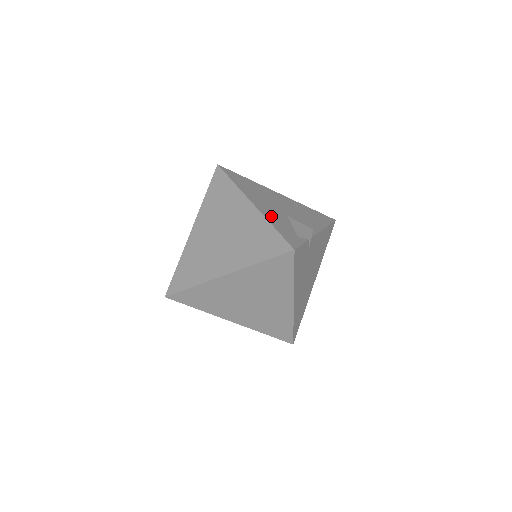
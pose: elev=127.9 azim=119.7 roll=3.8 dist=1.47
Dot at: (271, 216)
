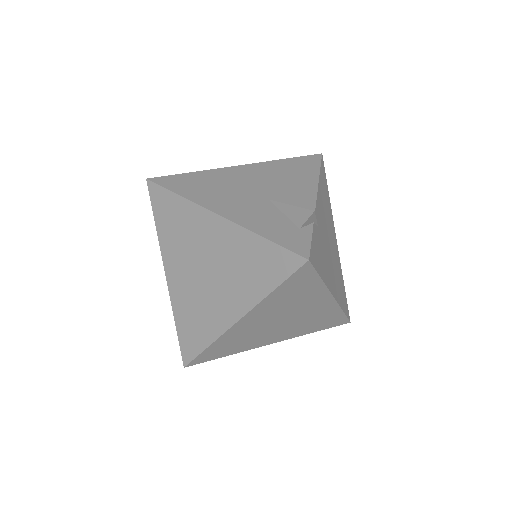
Dot at: (251, 219)
